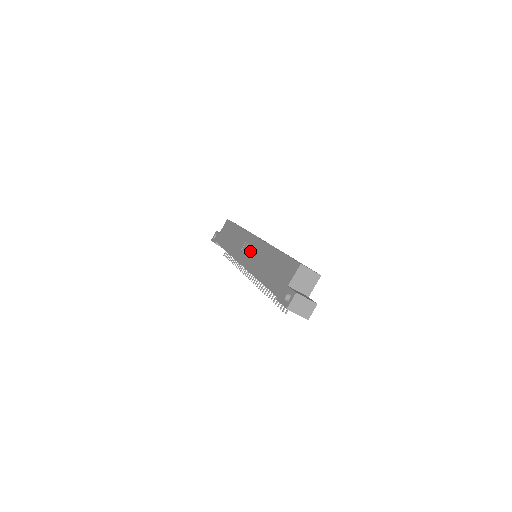
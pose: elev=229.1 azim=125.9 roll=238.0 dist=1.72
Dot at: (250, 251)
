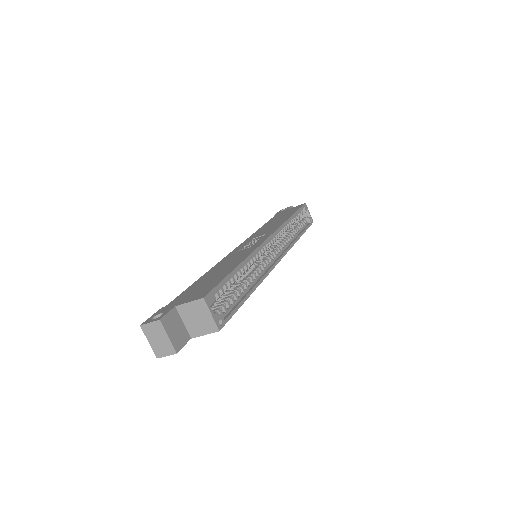
Dot at: (248, 245)
